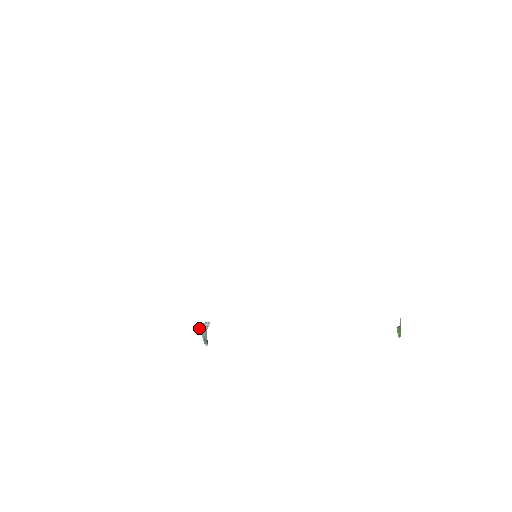
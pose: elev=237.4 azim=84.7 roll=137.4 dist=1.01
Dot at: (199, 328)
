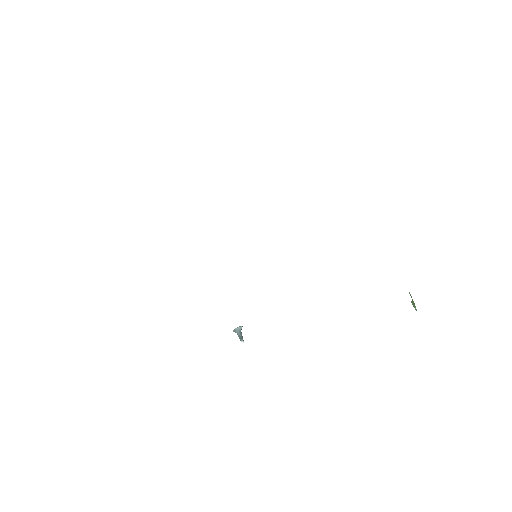
Dot at: (235, 331)
